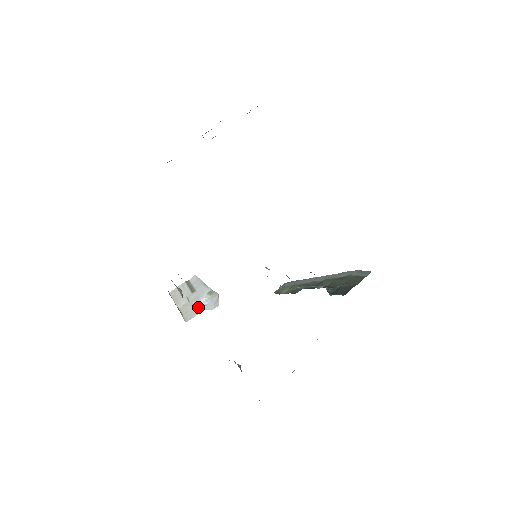
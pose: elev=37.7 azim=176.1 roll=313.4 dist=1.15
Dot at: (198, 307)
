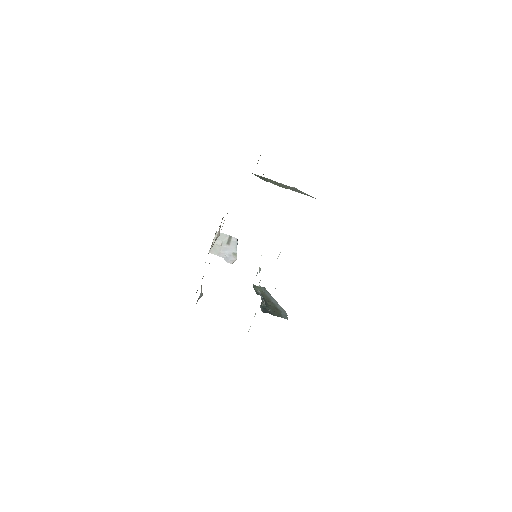
Dot at: (222, 253)
